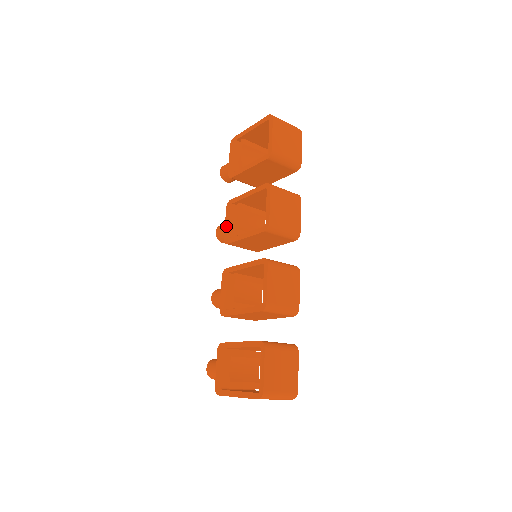
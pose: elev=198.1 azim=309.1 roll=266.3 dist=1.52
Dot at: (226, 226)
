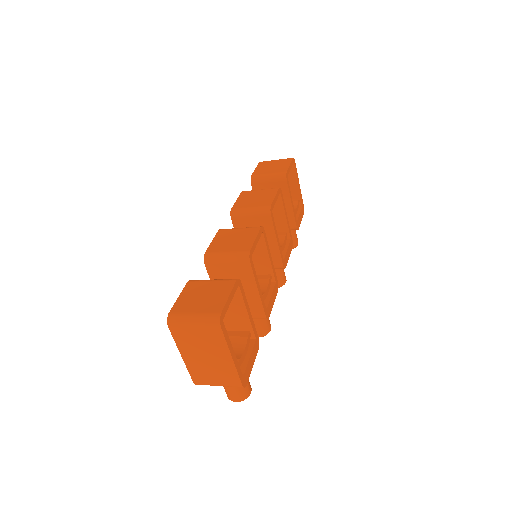
Dot at: occluded
